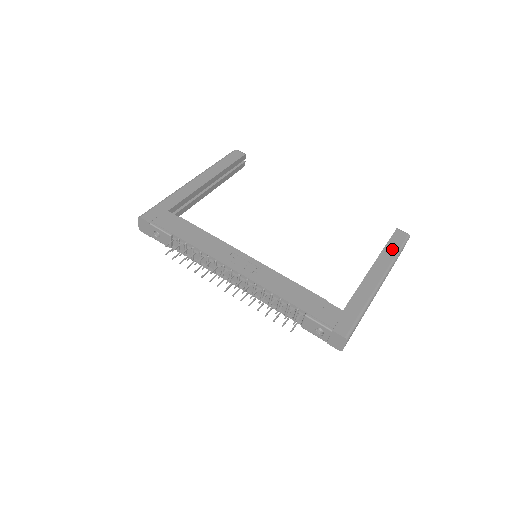
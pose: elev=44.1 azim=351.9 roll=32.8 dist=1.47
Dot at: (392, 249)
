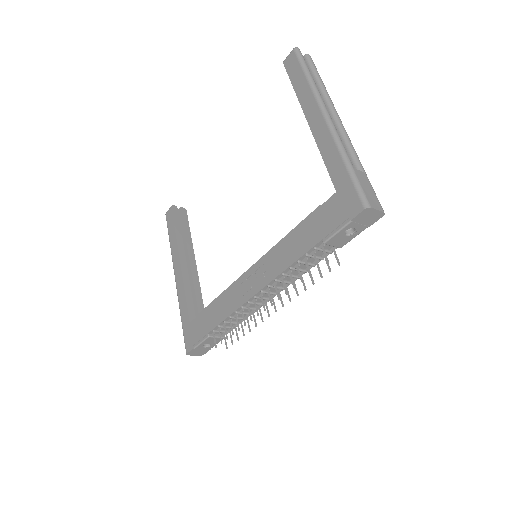
Dot at: (300, 83)
